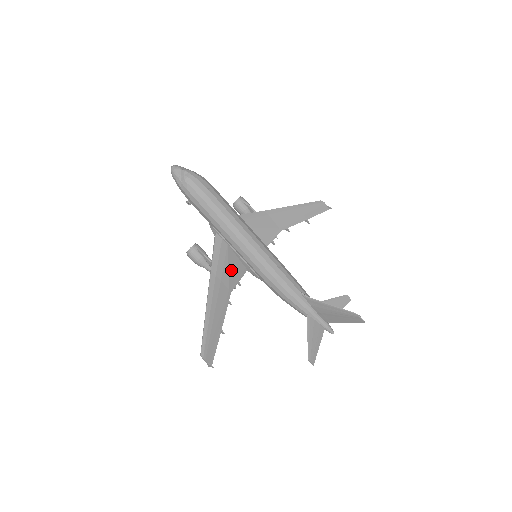
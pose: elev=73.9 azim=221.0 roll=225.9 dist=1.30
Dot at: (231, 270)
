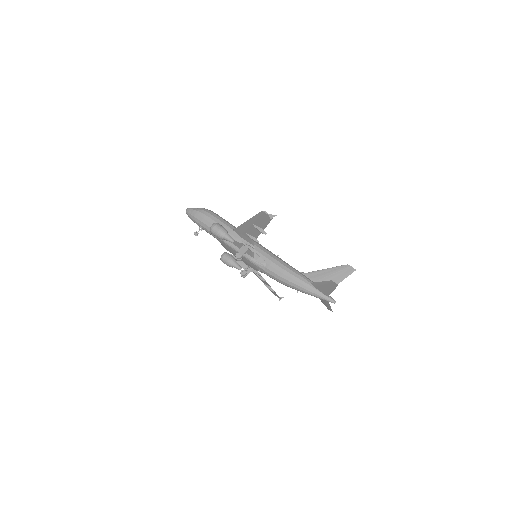
Dot at: occluded
